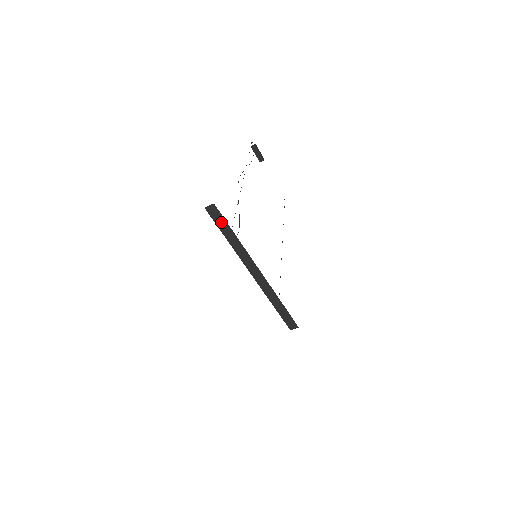
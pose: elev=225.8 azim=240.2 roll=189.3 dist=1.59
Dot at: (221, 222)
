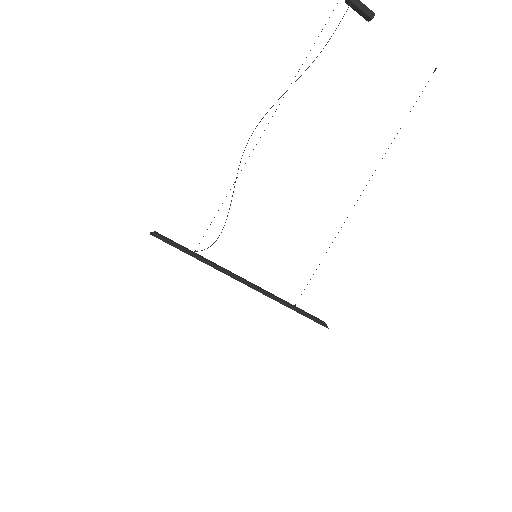
Dot at: (174, 245)
